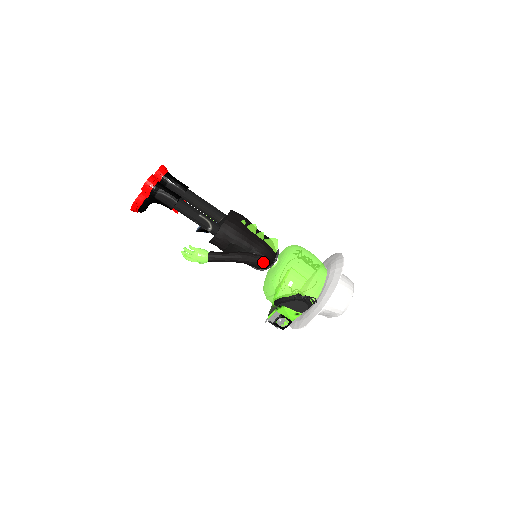
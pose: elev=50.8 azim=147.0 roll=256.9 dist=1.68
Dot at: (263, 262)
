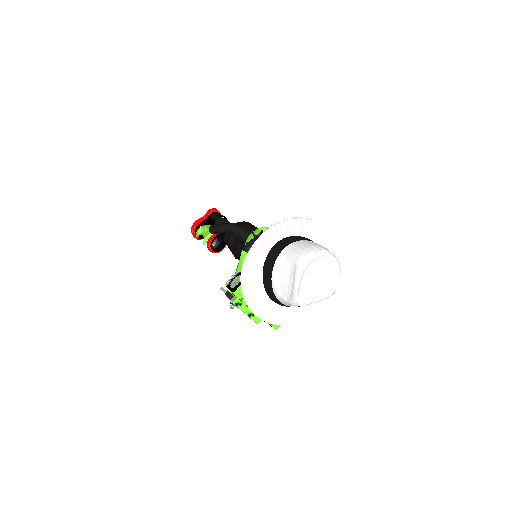
Dot at: occluded
